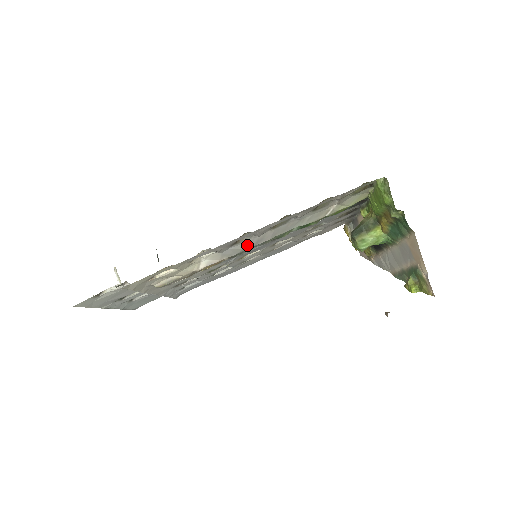
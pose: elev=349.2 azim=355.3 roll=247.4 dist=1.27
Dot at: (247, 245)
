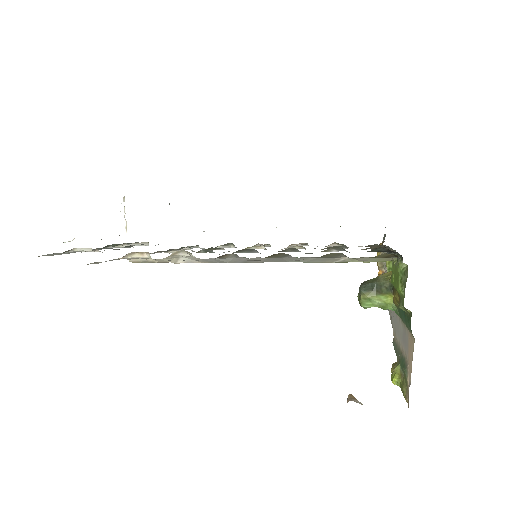
Dot at: (233, 261)
